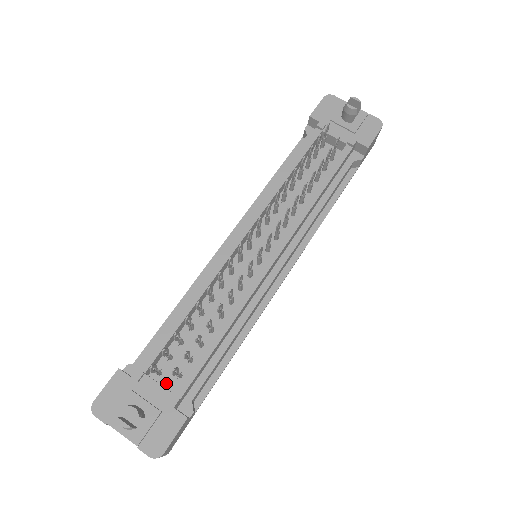
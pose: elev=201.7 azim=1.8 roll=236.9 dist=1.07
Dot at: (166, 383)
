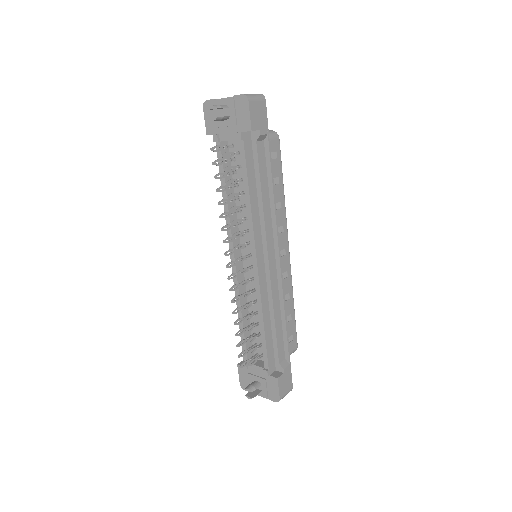
Dot at: occluded
